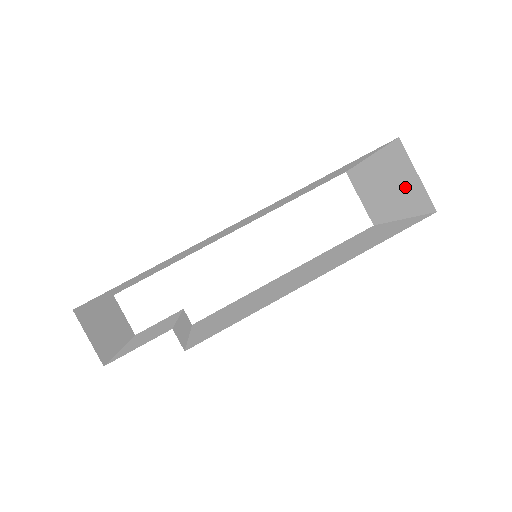
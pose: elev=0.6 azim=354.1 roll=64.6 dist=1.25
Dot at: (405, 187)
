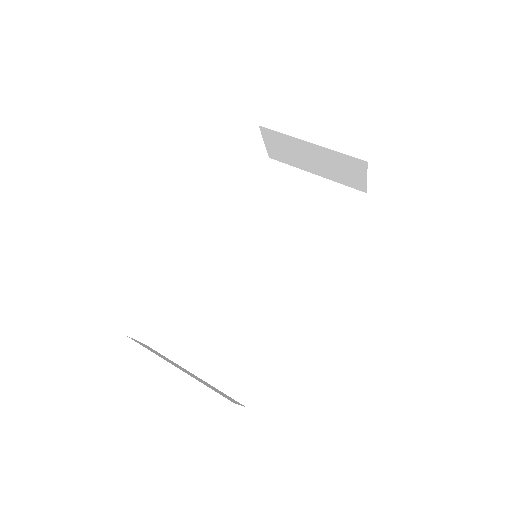
Dot at: (344, 173)
